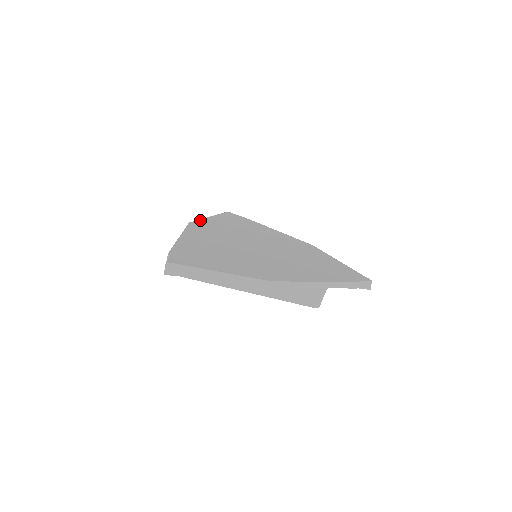
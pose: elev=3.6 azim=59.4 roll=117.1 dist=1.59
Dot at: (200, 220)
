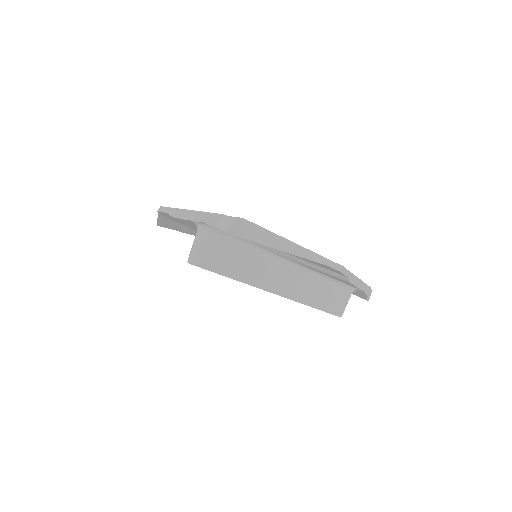
Dot at: occluded
